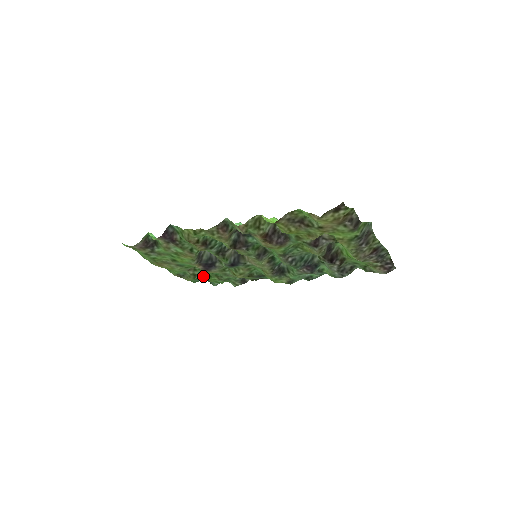
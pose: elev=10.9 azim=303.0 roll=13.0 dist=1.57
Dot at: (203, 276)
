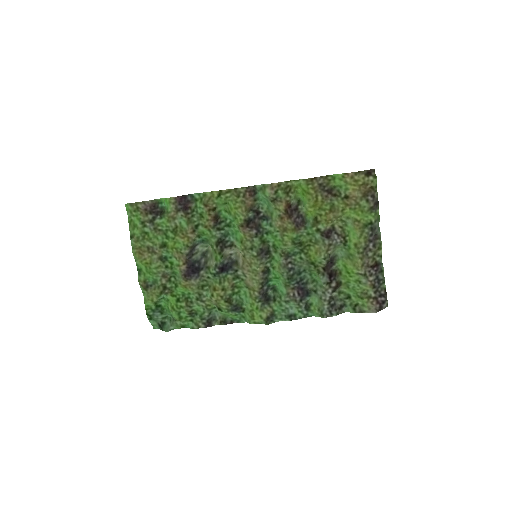
Dot at: (171, 296)
